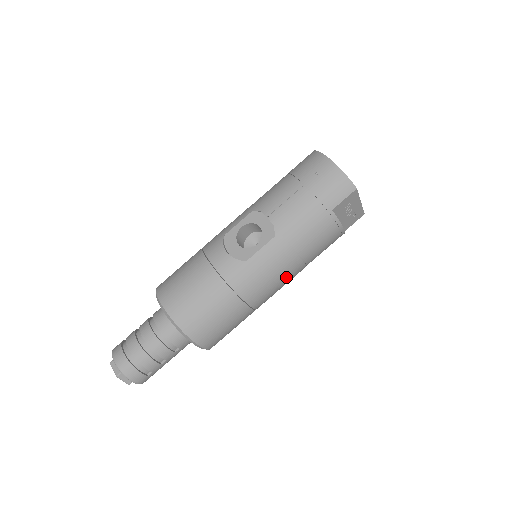
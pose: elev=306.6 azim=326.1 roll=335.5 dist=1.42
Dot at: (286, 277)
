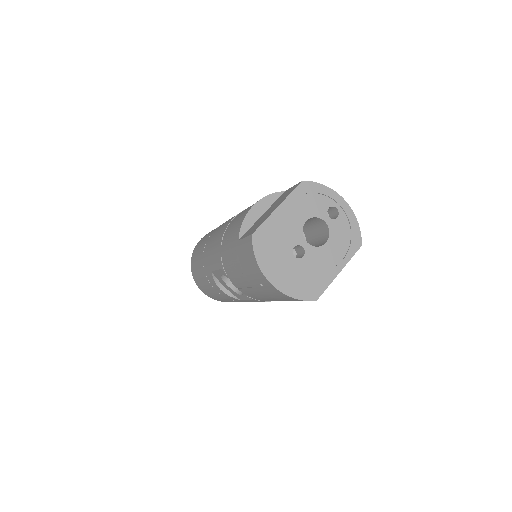
Dot at: occluded
